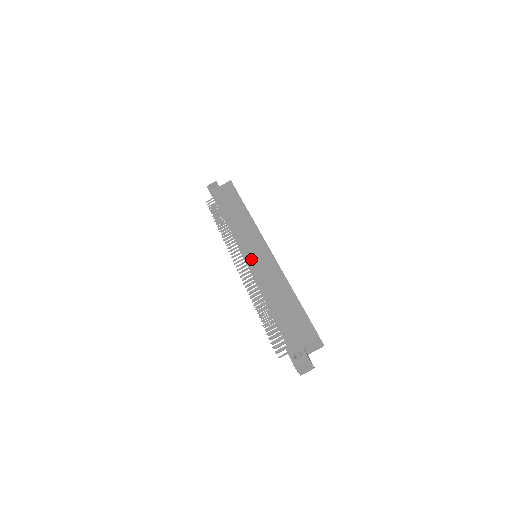
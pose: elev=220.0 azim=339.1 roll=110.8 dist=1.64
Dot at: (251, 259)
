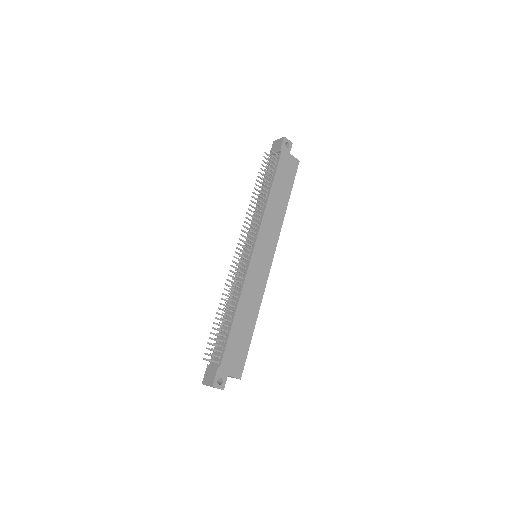
Dot at: (255, 262)
